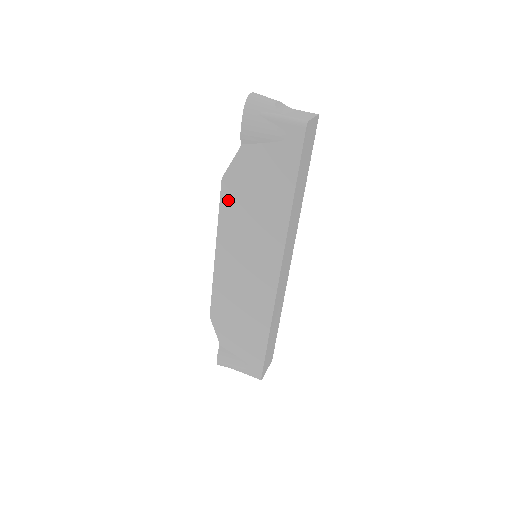
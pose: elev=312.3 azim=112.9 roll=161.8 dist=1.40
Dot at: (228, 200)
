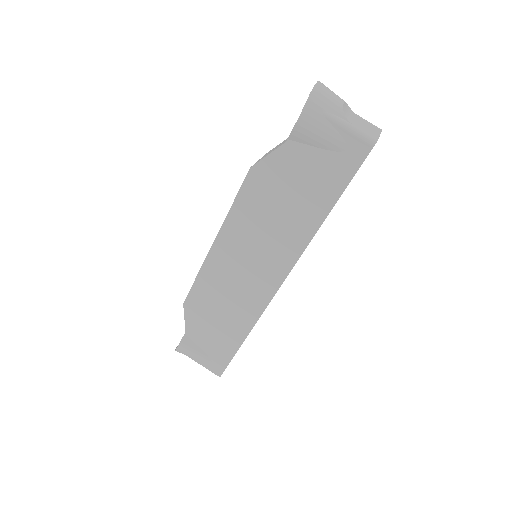
Dot at: (249, 193)
